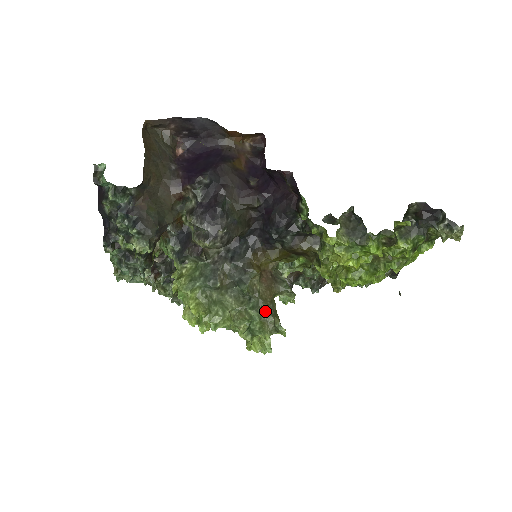
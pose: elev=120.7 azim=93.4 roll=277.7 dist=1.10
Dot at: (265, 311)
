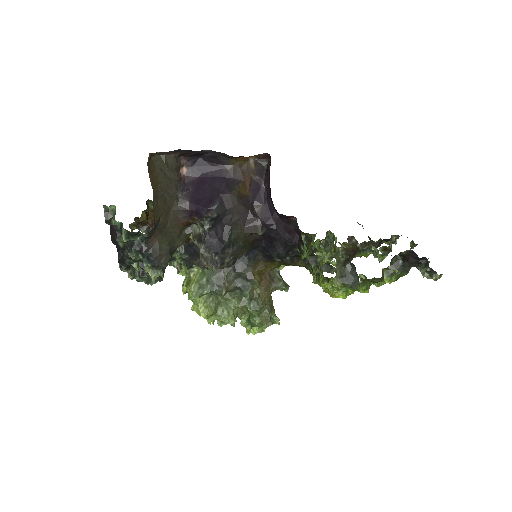
Dot at: (263, 309)
